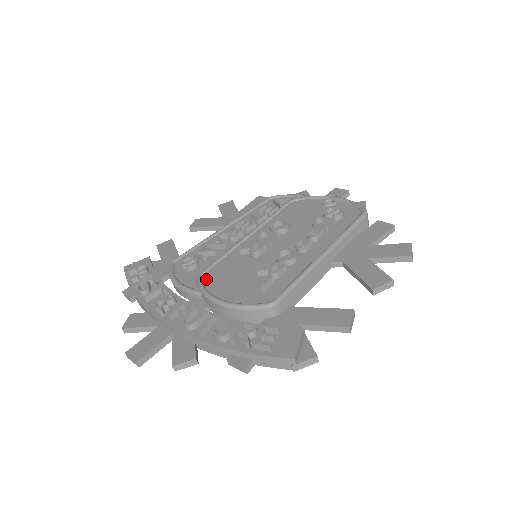
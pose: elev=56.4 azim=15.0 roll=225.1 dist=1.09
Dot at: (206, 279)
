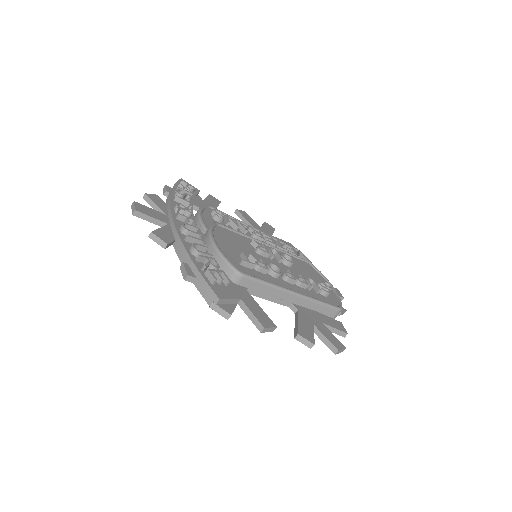
Dot at: (219, 228)
